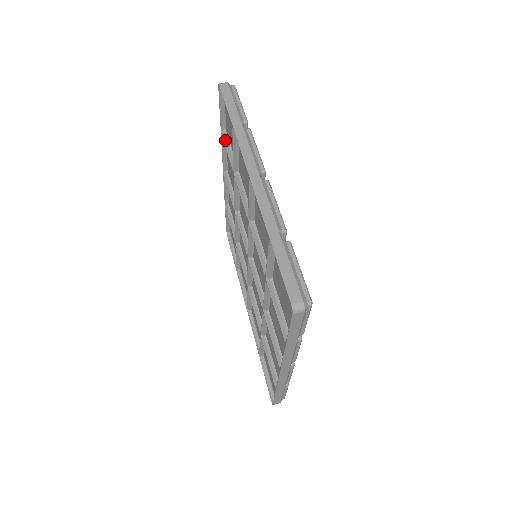
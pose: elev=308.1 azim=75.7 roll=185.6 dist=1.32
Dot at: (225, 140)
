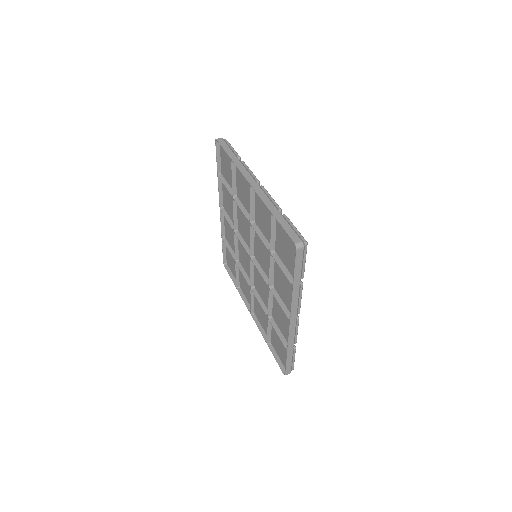
Dot at: (222, 179)
